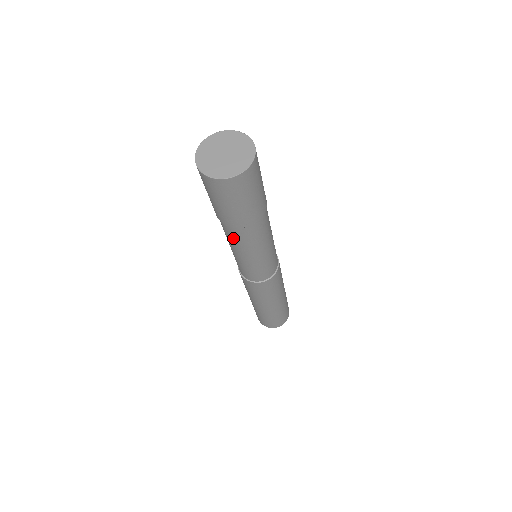
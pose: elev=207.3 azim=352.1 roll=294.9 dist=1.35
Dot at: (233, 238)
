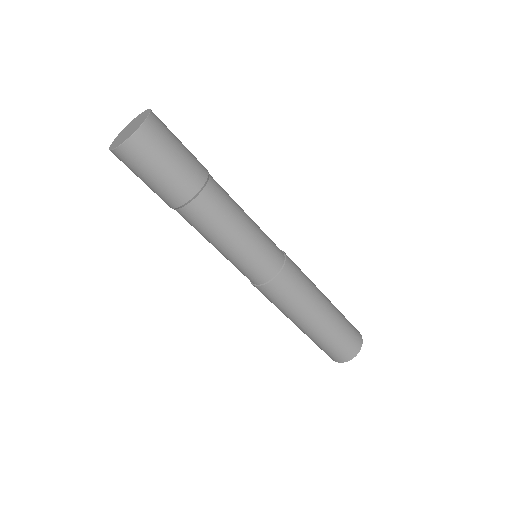
Dot at: (193, 225)
